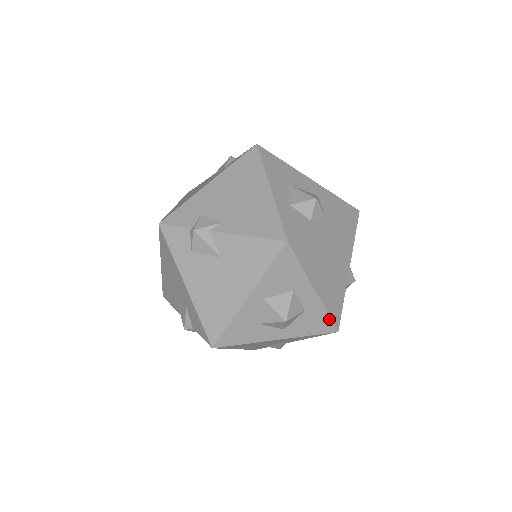
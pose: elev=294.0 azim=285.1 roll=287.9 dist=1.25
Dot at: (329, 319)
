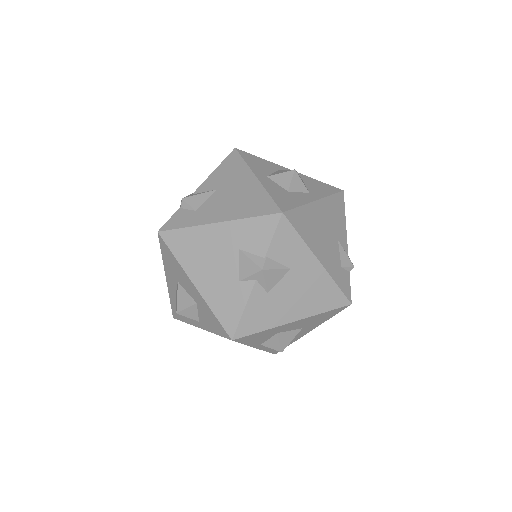
Dot at: (325, 184)
